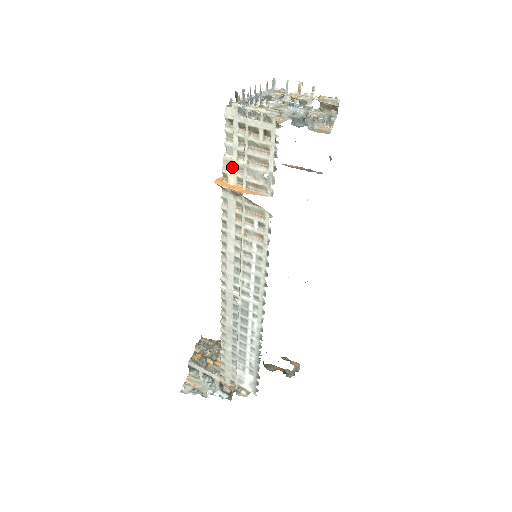
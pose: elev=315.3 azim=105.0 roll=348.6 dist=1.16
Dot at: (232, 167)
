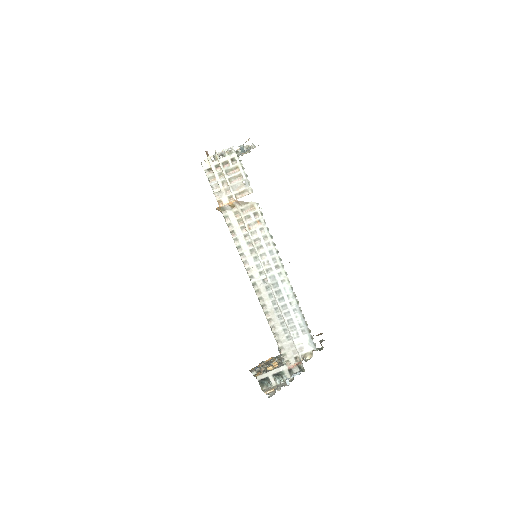
Dot at: (222, 193)
